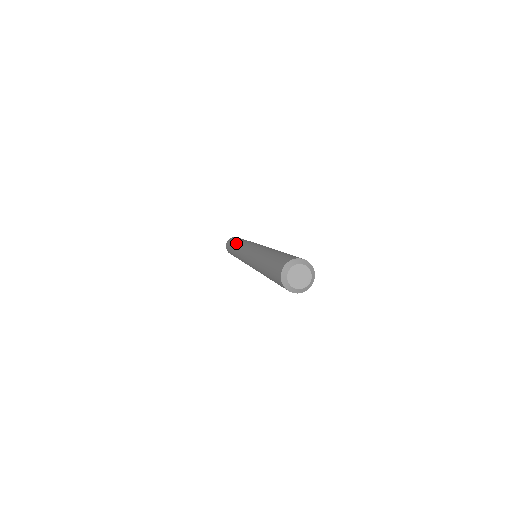
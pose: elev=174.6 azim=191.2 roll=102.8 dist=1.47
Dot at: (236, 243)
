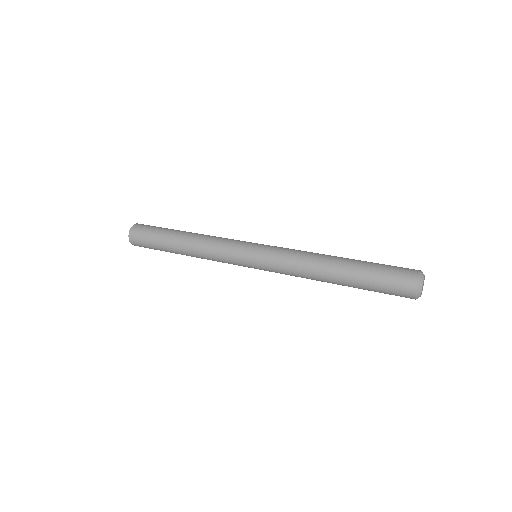
Dot at: (189, 235)
